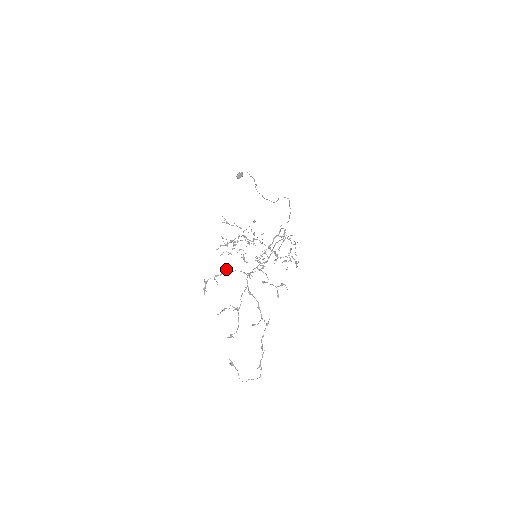
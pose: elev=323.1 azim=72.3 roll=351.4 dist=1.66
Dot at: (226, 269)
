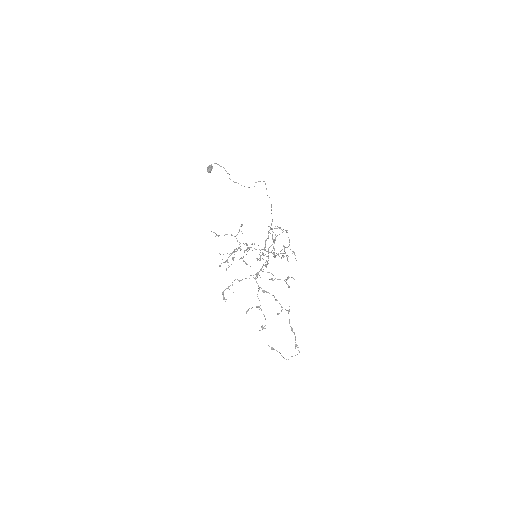
Dot at: (235, 279)
